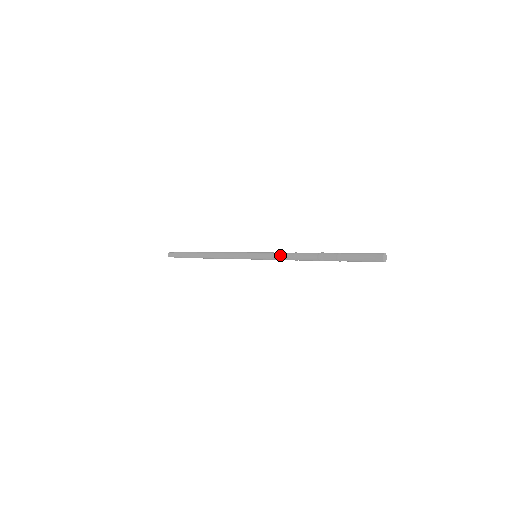
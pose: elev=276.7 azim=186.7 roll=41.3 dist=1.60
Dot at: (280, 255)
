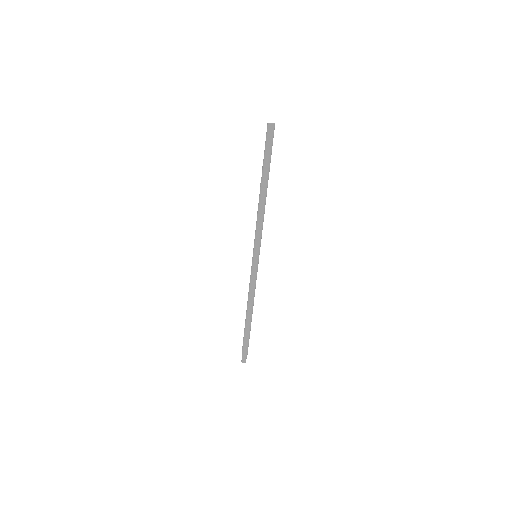
Dot at: (257, 227)
